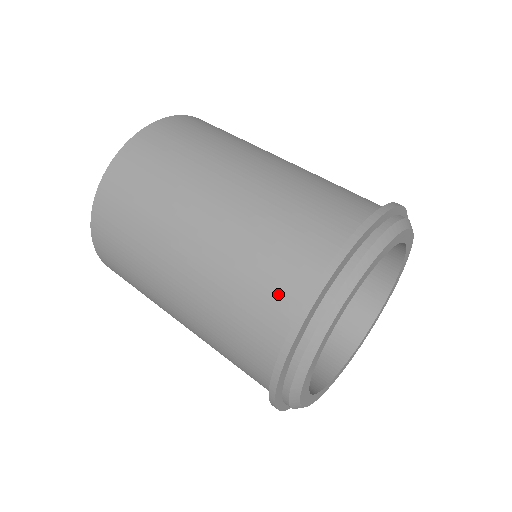
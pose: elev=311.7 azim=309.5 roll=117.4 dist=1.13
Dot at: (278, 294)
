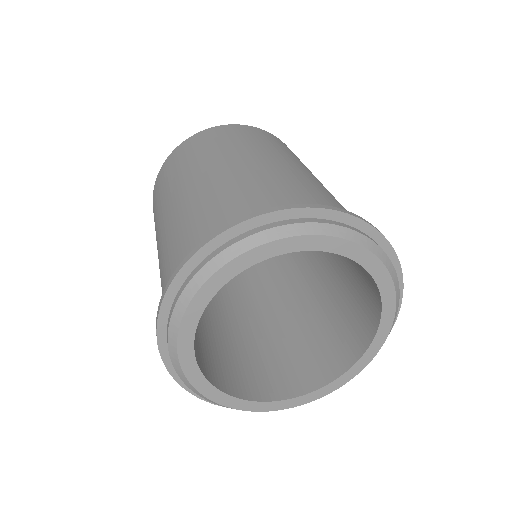
Dot at: (196, 240)
